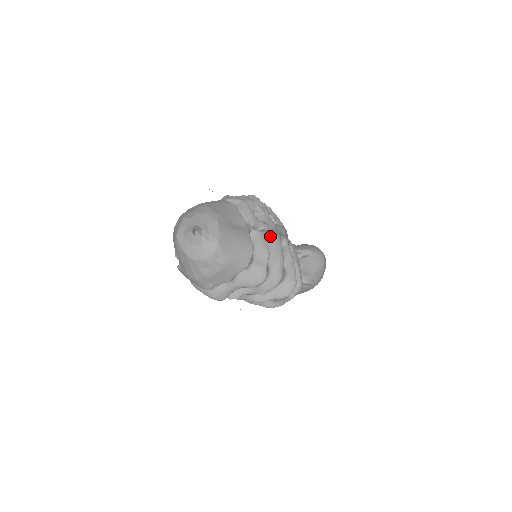
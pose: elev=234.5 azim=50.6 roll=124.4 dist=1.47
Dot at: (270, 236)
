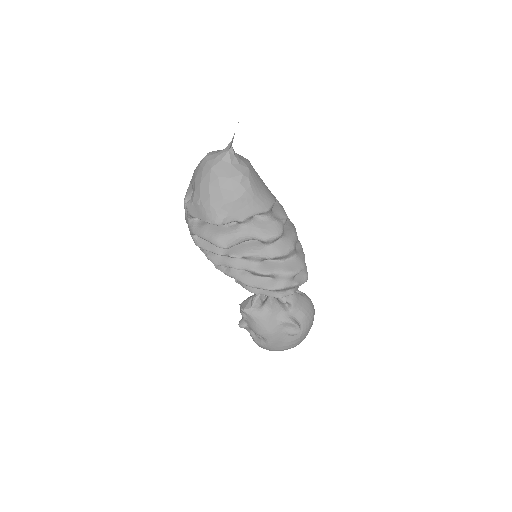
Dot at: occluded
